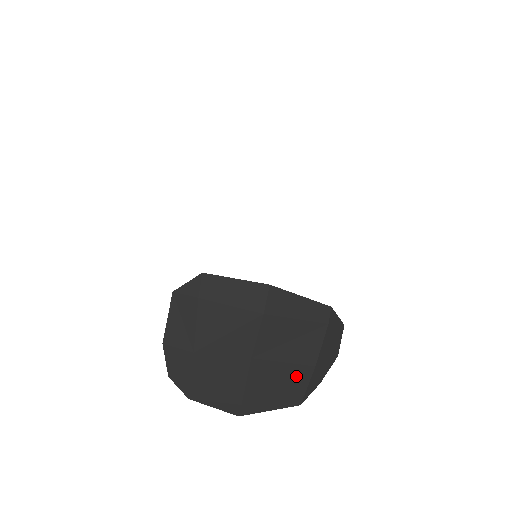
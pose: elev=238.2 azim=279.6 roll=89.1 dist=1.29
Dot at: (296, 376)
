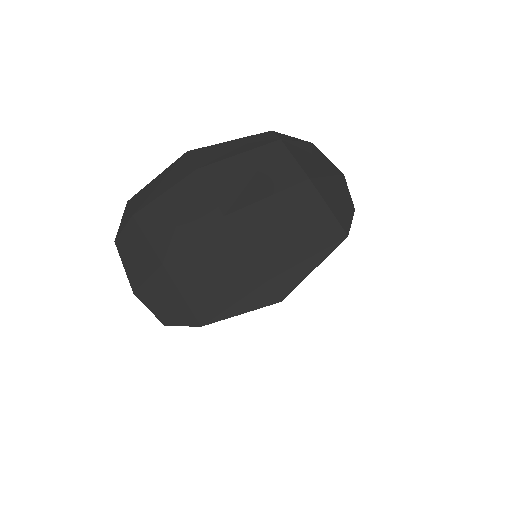
Dot at: (299, 203)
